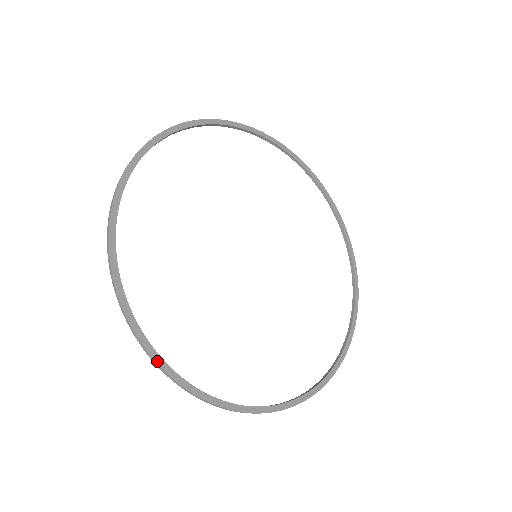
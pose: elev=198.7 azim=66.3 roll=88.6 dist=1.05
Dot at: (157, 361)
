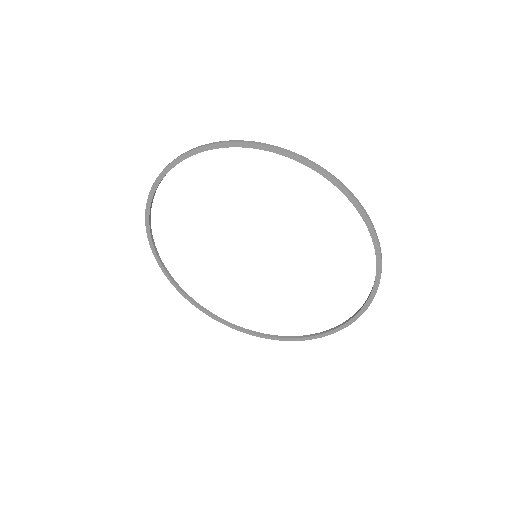
Dot at: (229, 326)
